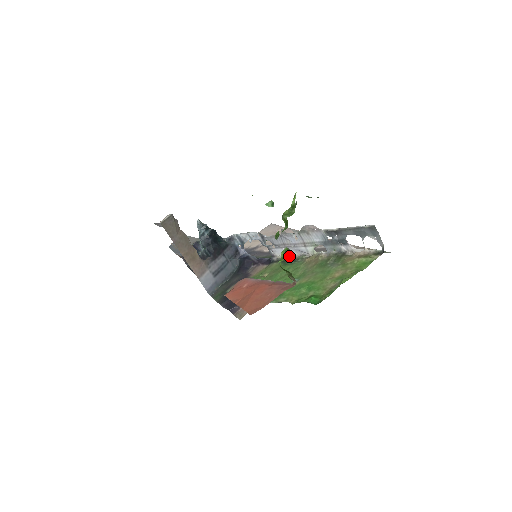
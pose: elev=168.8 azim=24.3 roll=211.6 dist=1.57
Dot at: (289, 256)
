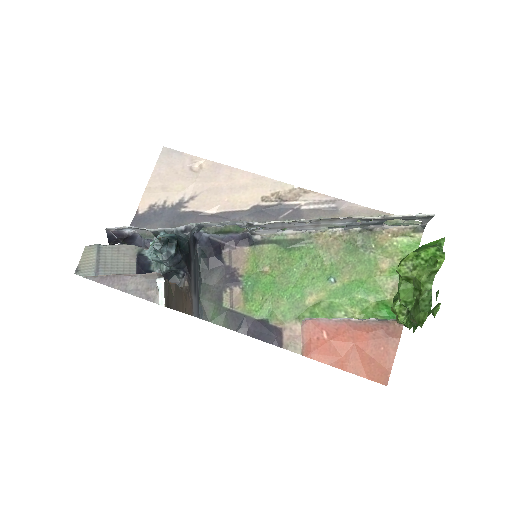
Dot at: (283, 234)
